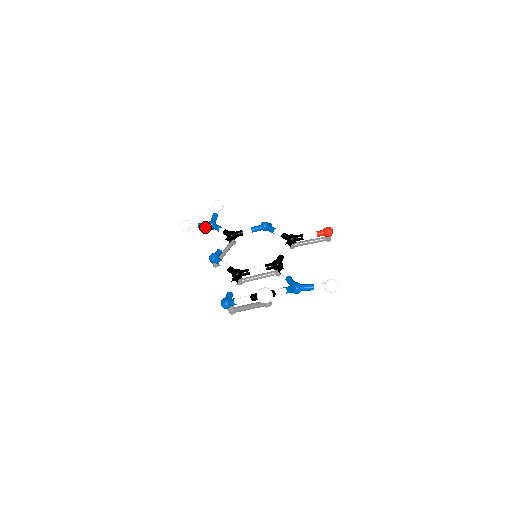
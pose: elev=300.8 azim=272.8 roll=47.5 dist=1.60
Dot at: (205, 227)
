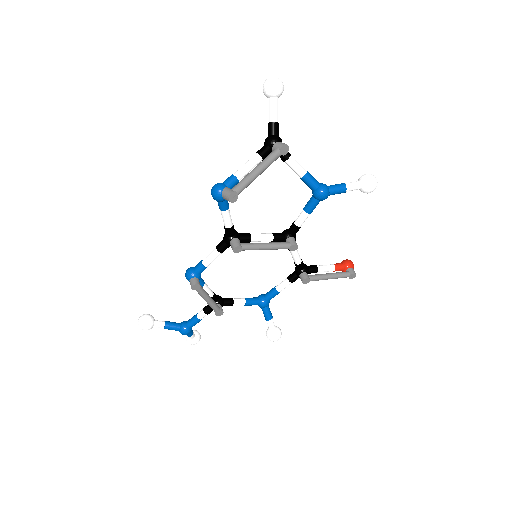
Dot at: (175, 325)
